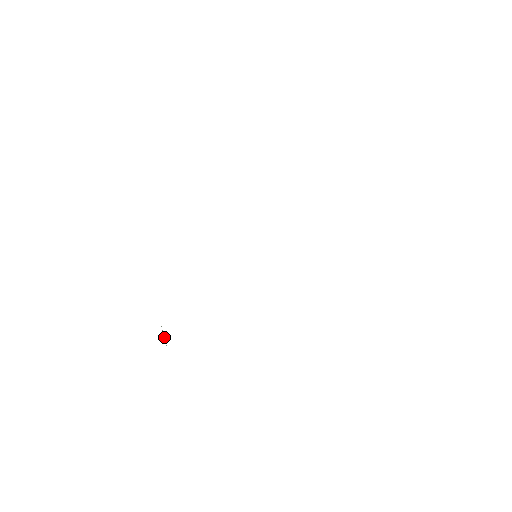
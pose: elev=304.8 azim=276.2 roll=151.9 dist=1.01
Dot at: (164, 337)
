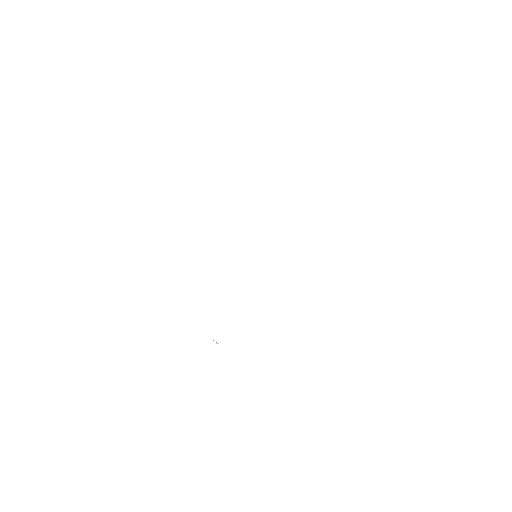
Dot at: occluded
